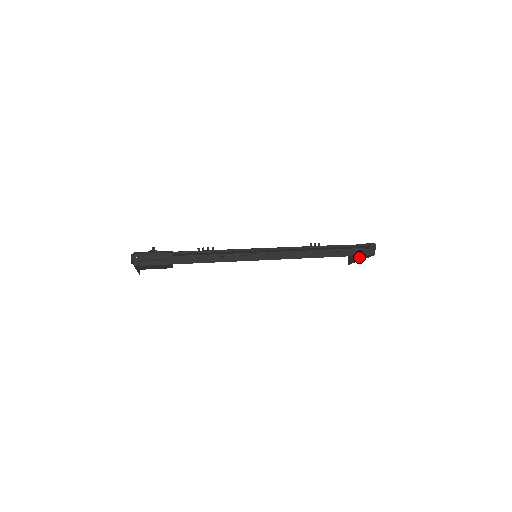
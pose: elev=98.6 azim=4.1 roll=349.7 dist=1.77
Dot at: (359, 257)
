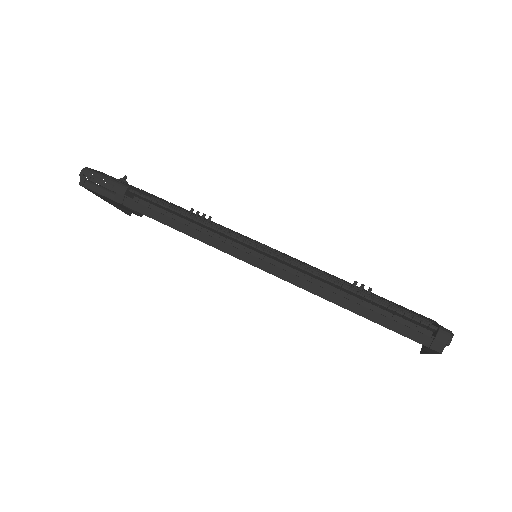
Dot at: (423, 345)
